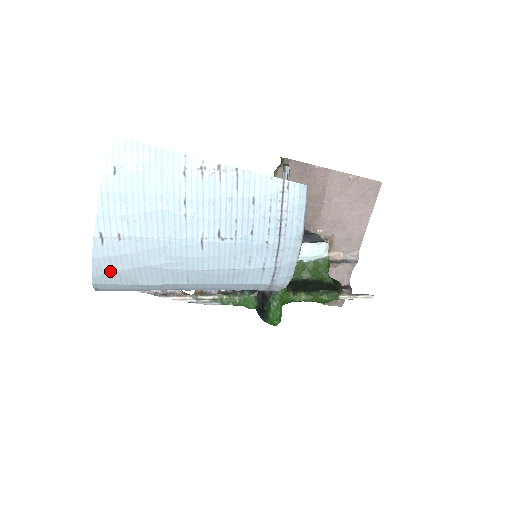
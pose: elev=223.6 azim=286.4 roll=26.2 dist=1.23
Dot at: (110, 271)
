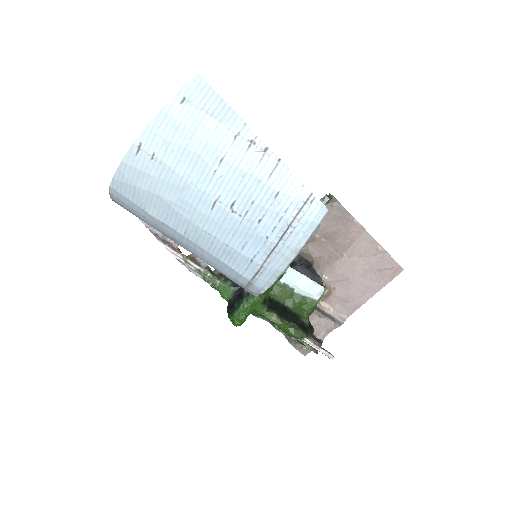
Dot at: (129, 182)
